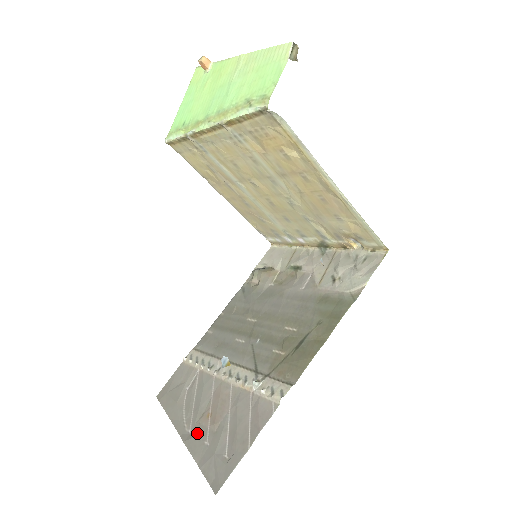
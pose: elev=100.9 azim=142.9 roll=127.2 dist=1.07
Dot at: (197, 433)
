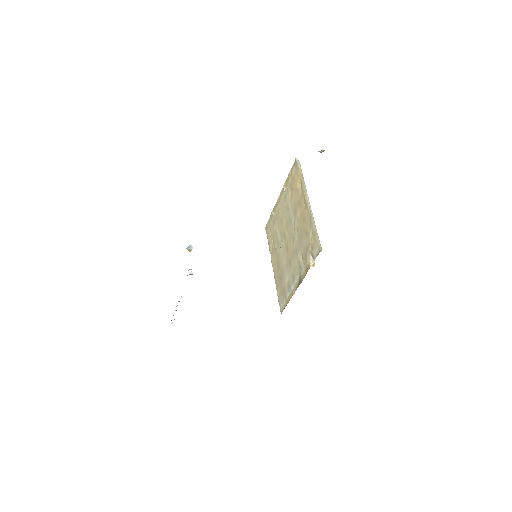
Dot at: occluded
